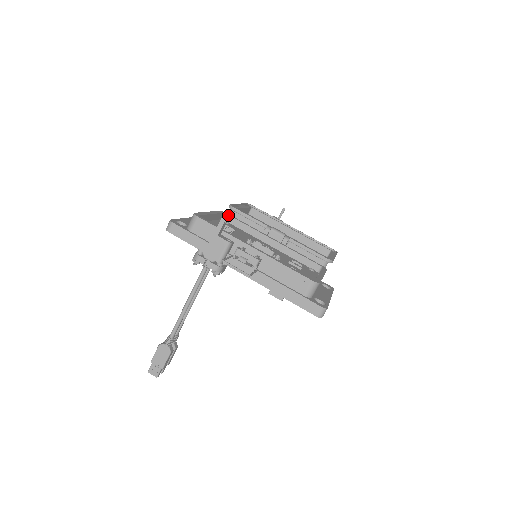
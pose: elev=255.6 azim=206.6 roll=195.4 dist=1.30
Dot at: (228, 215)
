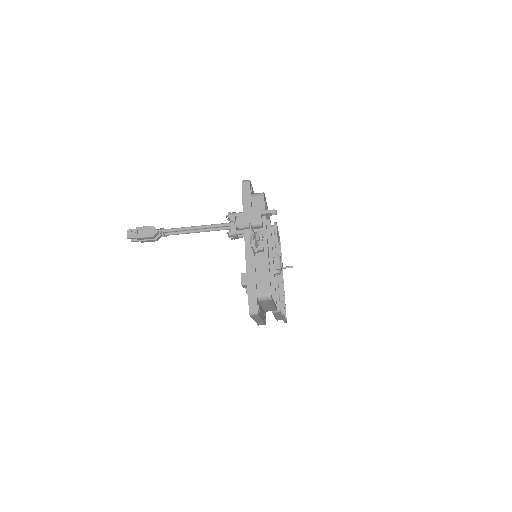
Dot at: (270, 223)
